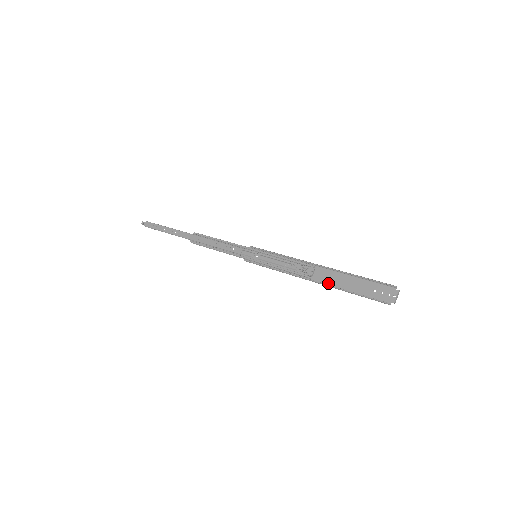
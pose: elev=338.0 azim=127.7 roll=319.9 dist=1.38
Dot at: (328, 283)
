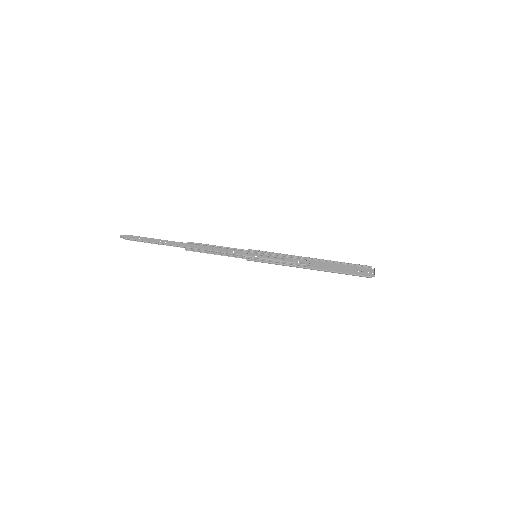
Dot at: (323, 269)
